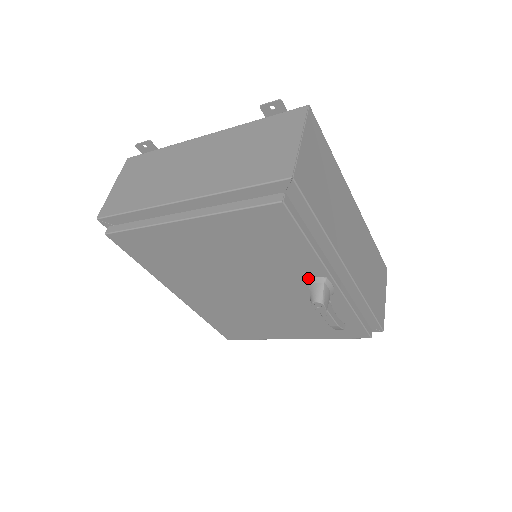
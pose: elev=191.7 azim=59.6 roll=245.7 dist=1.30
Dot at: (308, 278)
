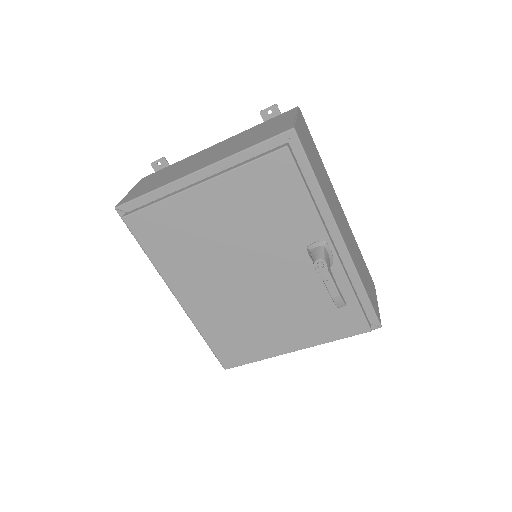
Dot at: (309, 245)
